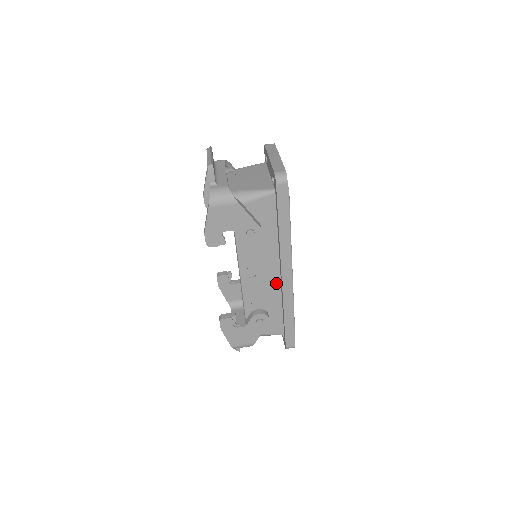
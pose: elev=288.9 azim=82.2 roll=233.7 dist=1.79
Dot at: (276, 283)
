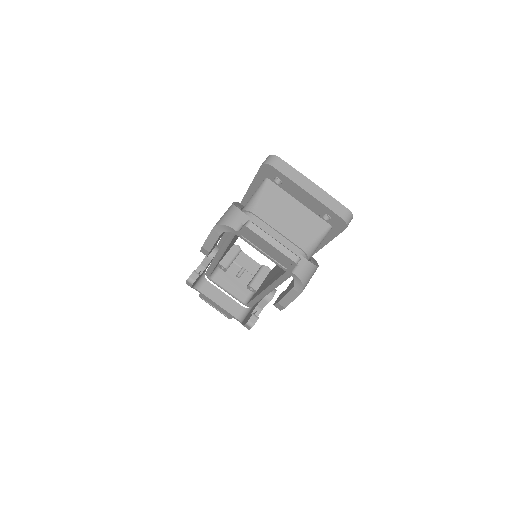
Dot at: occluded
